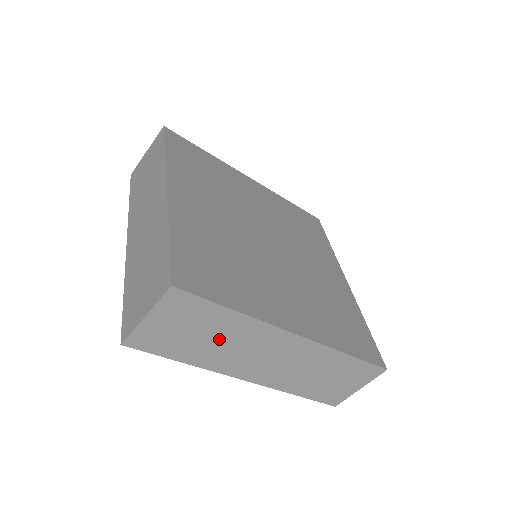
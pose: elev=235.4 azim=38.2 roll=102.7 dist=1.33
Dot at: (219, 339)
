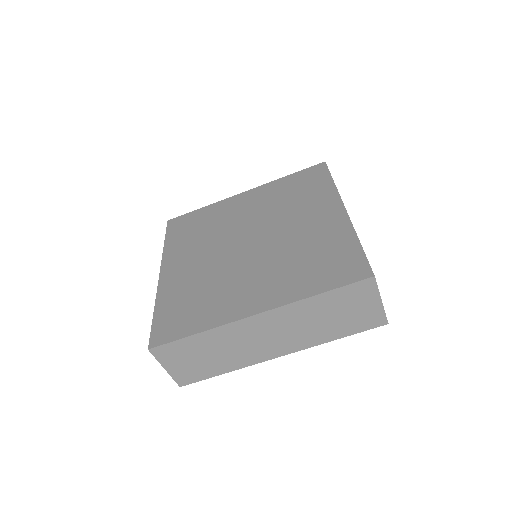
Dot at: (218, 351)
